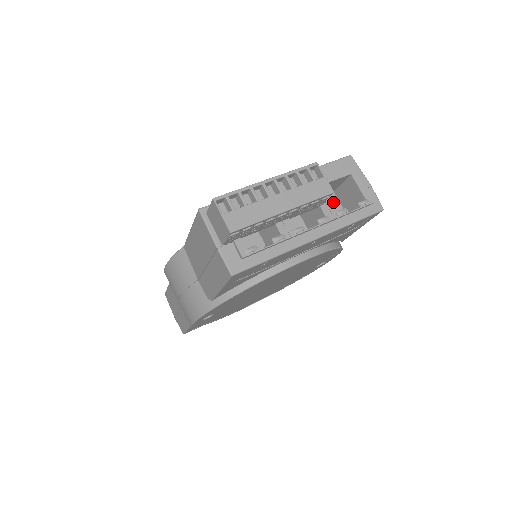
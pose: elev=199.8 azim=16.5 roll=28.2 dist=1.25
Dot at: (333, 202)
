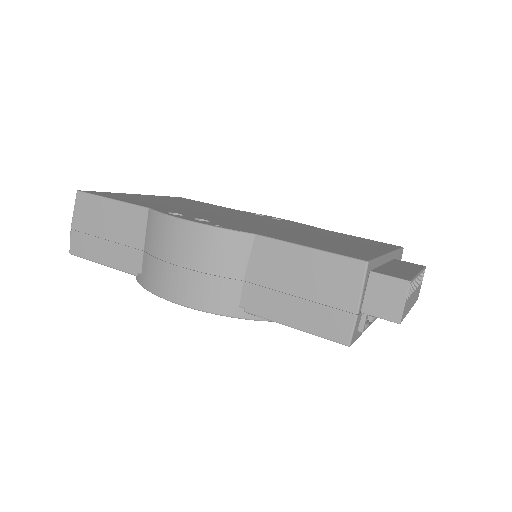
Dot at: occluded
